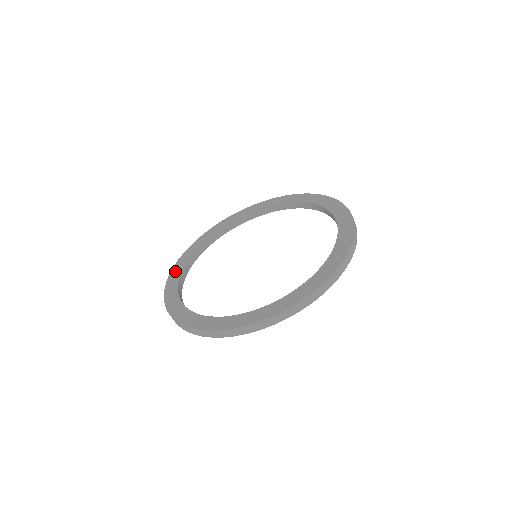
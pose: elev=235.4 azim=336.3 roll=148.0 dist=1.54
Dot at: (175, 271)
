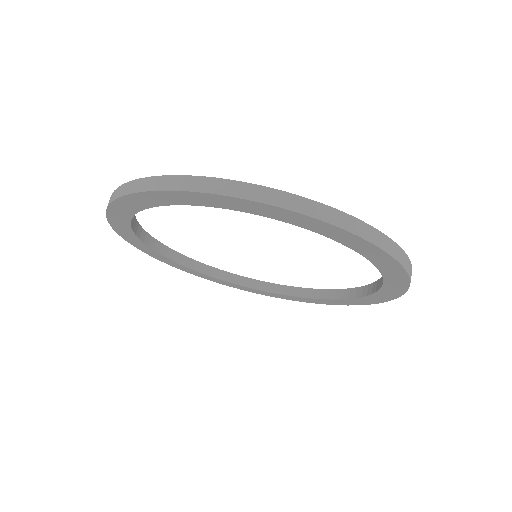
Dot at: occluded
